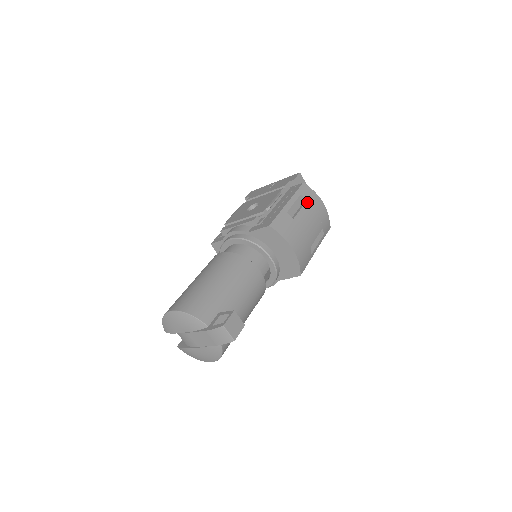
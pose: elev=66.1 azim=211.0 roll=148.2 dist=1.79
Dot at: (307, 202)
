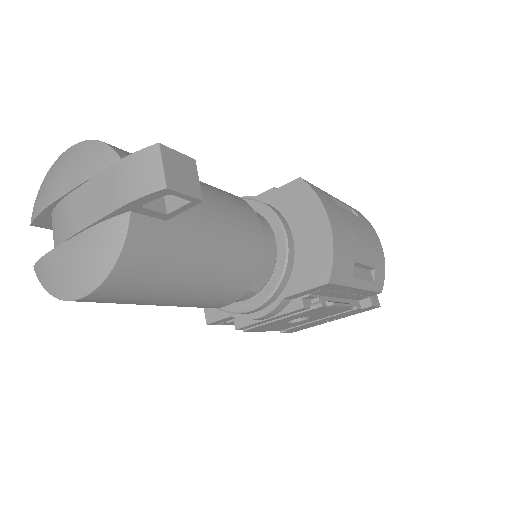
Dot at: (360, 218)
